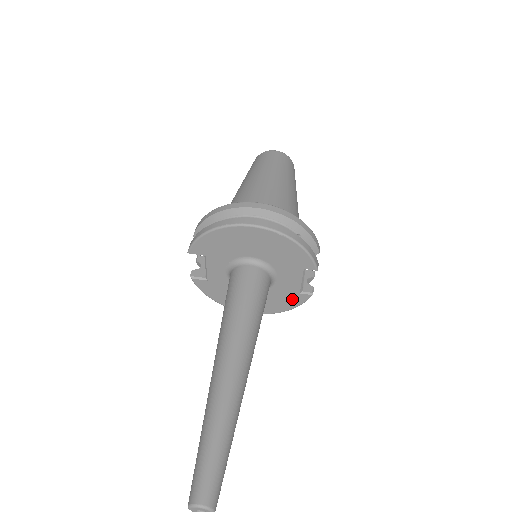
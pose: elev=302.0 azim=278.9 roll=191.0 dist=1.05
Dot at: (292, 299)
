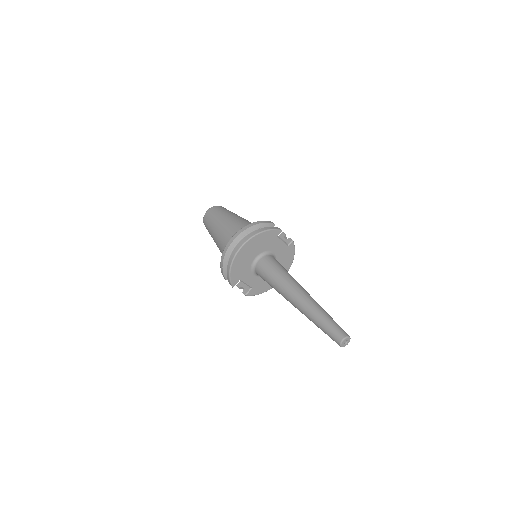
Dot at: (289, 252)
